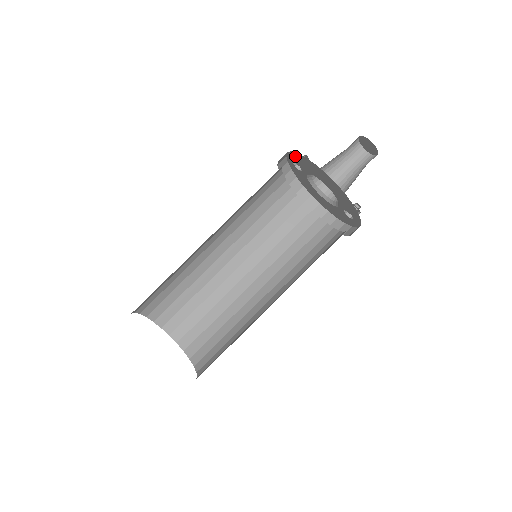
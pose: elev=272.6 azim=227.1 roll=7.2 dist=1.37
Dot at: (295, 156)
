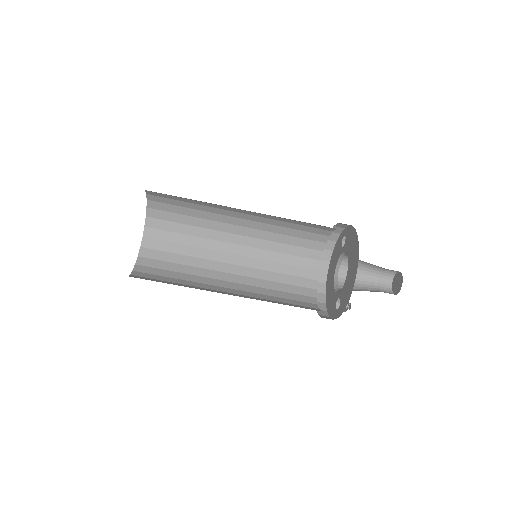
Dot at: (351, 231)
